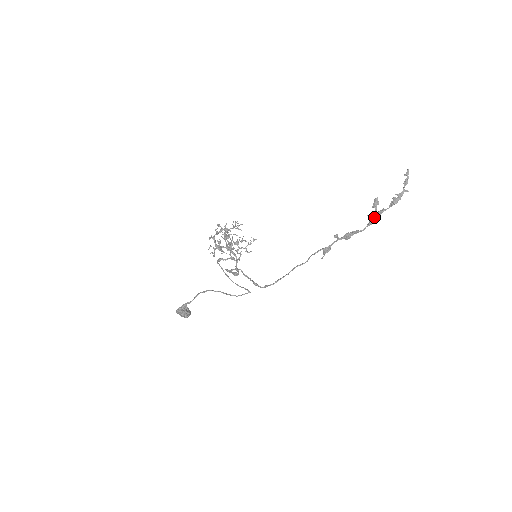
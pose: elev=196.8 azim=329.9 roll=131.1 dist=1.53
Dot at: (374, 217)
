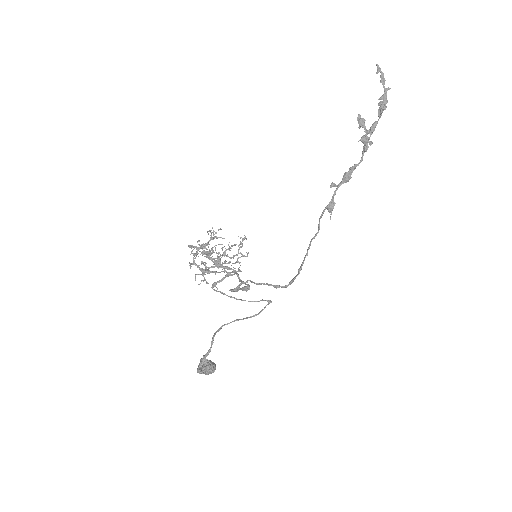
Dot at: (367, 138)
